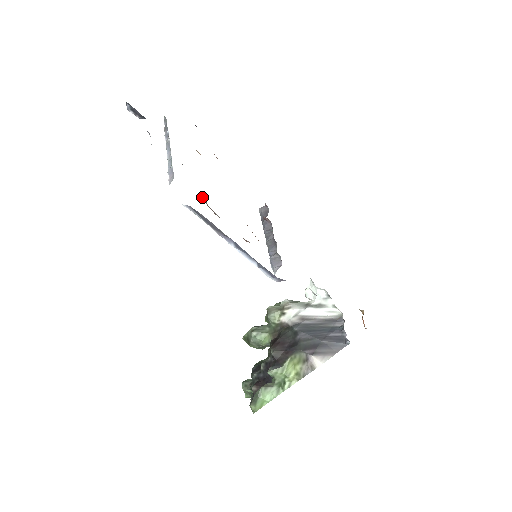
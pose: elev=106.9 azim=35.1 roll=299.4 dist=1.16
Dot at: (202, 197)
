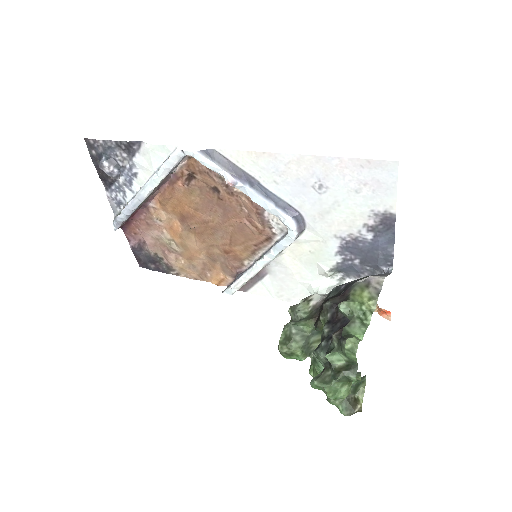
Dot at: occluded
